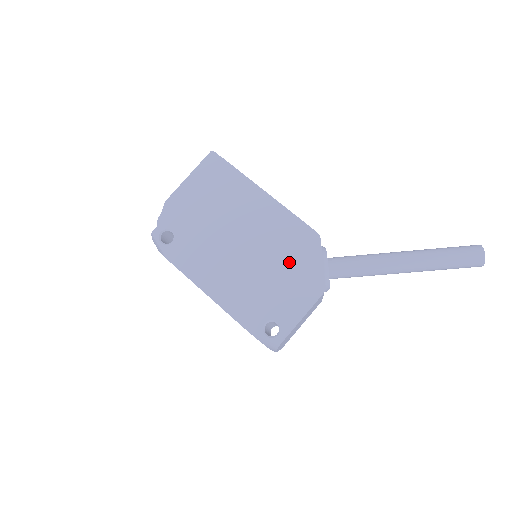
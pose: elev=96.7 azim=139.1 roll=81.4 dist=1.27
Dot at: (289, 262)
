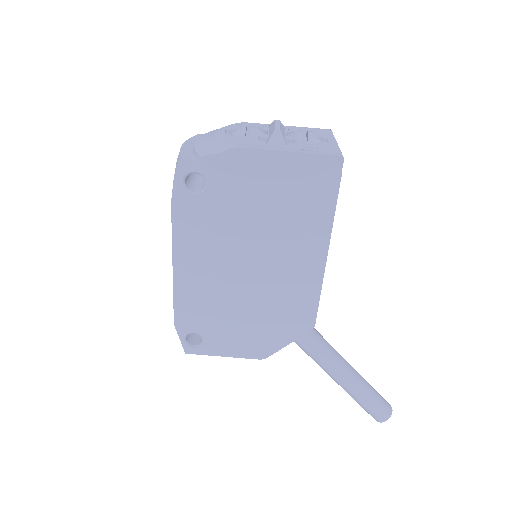
Dot at: (267, 319)
